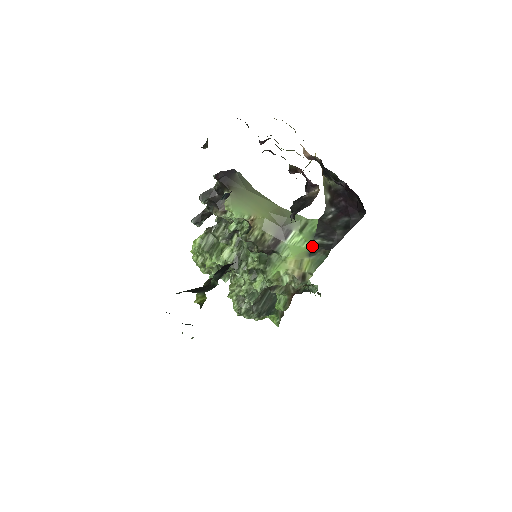
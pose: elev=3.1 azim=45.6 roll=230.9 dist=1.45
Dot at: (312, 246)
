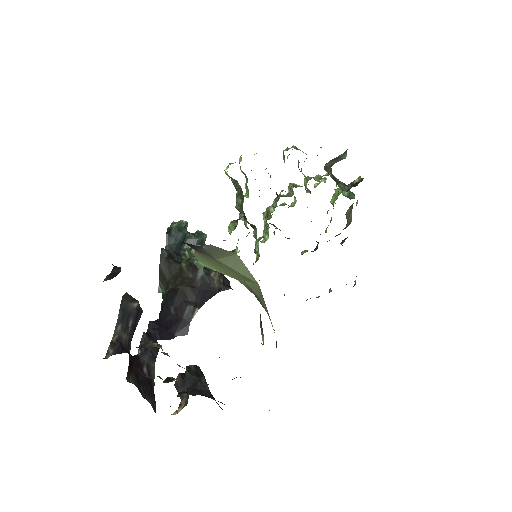
Dot at: occluded
